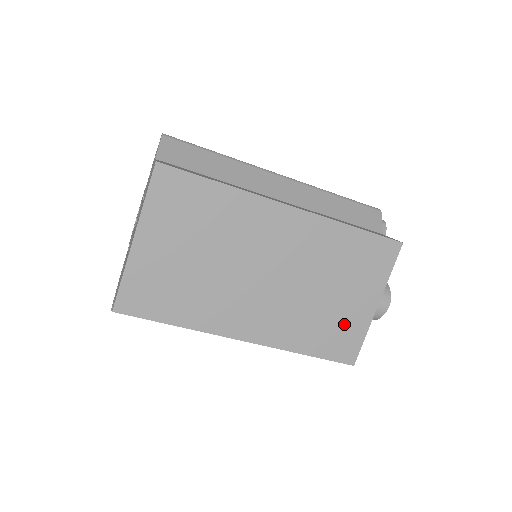
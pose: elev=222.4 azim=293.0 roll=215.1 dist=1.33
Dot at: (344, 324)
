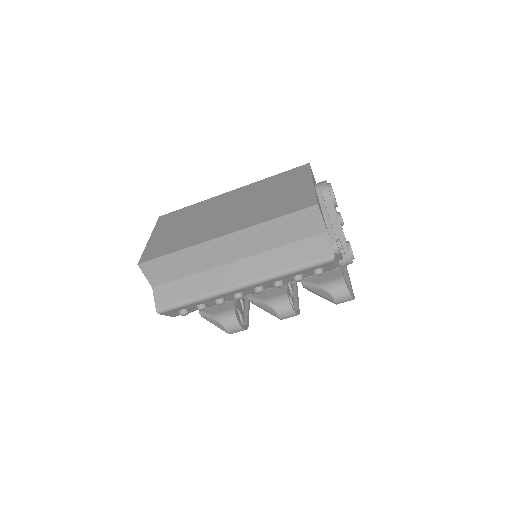
Dot at: (294, 197)
